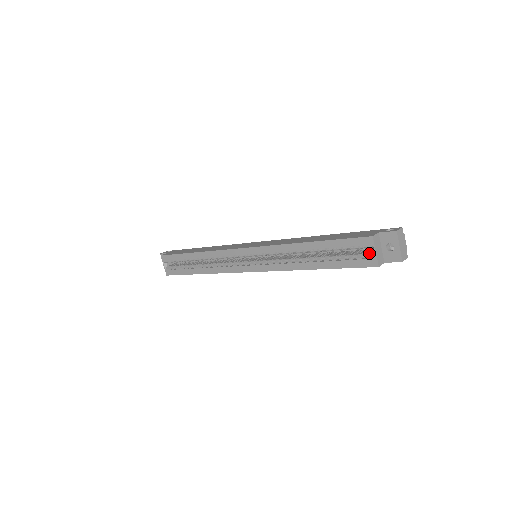
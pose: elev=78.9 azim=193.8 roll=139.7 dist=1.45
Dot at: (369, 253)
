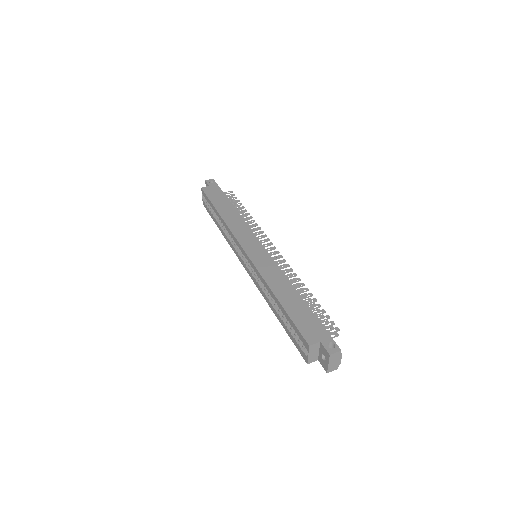
Dot at: (306, 349)
